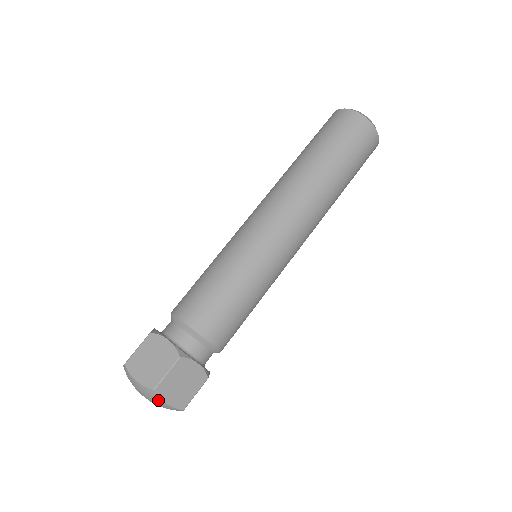
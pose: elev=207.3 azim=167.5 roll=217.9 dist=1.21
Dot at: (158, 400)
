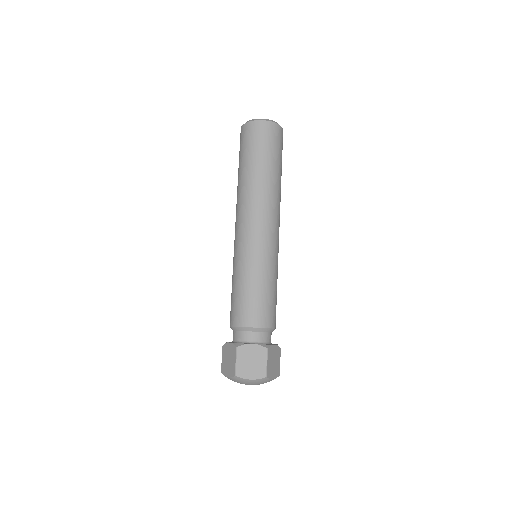
Dot at: (245, 380)
